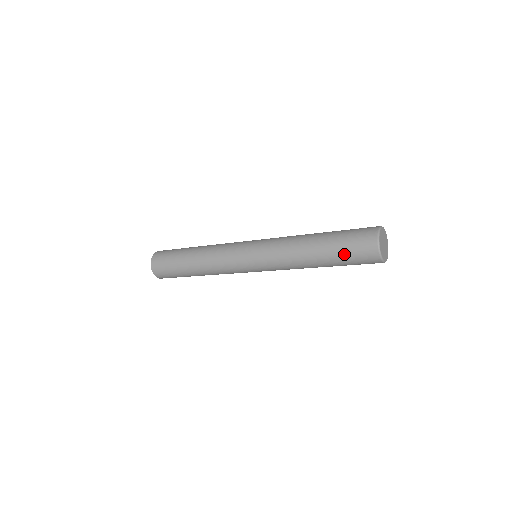
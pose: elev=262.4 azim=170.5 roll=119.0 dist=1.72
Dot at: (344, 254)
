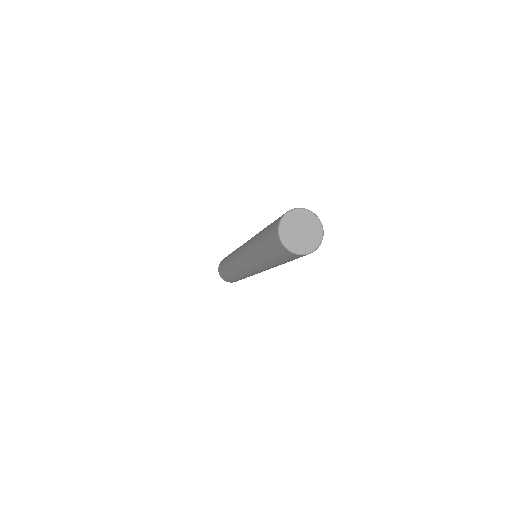
Dot at: (271, 224)
